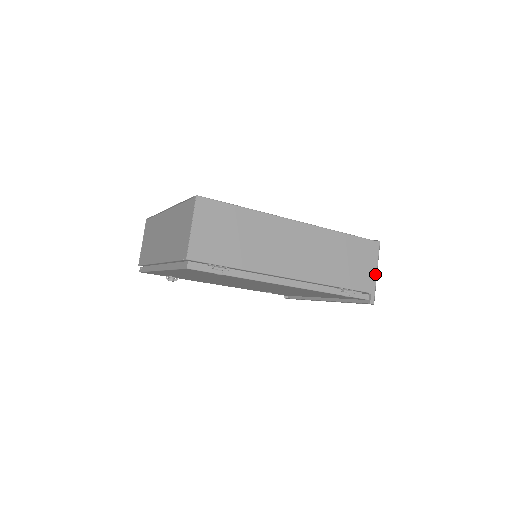
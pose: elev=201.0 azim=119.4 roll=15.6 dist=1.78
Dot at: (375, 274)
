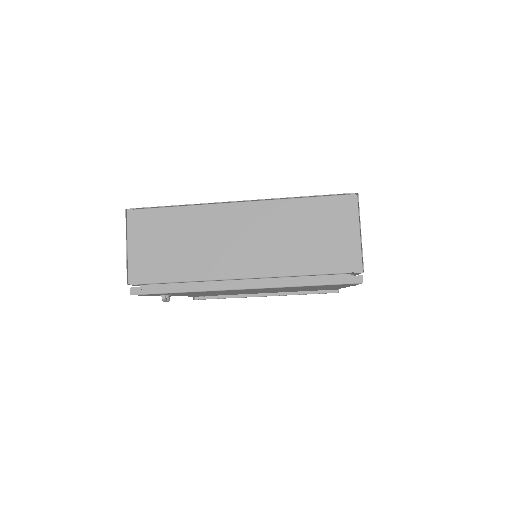
Dot at: occluded
